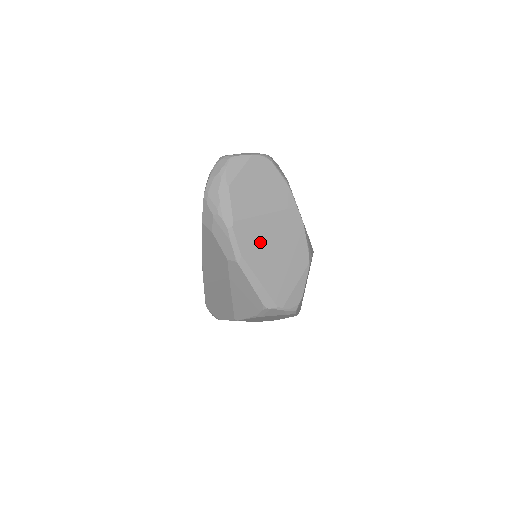
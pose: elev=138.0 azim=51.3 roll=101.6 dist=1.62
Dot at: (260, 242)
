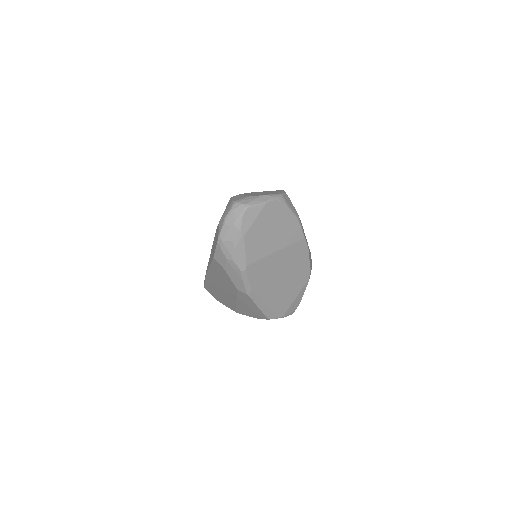
Dot at: (269, 275)
